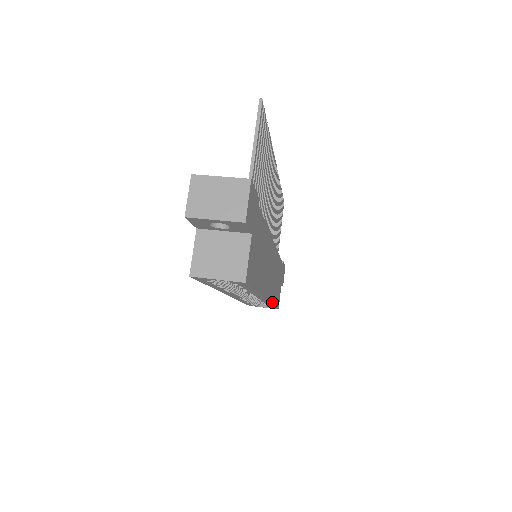
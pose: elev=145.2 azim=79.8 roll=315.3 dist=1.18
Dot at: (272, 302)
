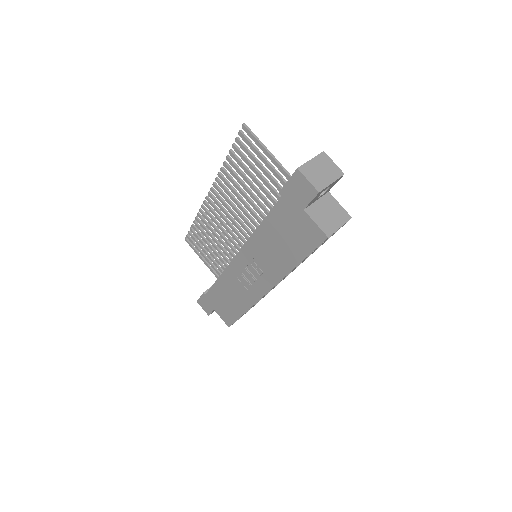
Dot at: occluded
